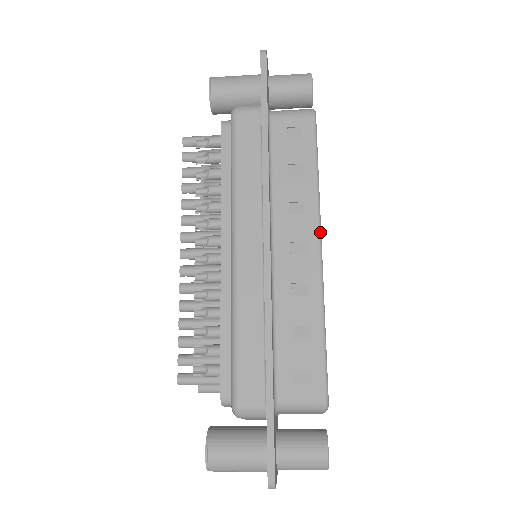
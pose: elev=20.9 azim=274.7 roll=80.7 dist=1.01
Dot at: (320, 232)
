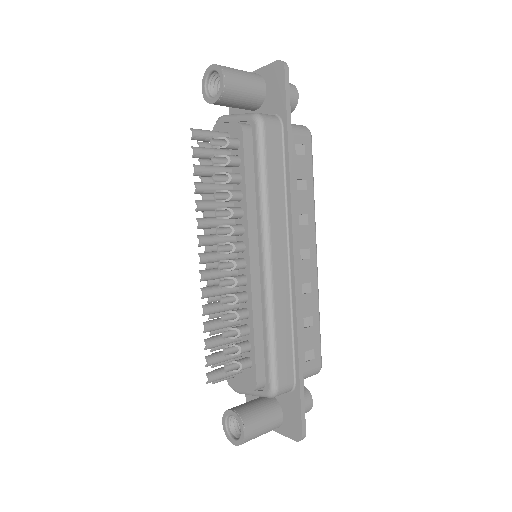
Dot at: occluded
